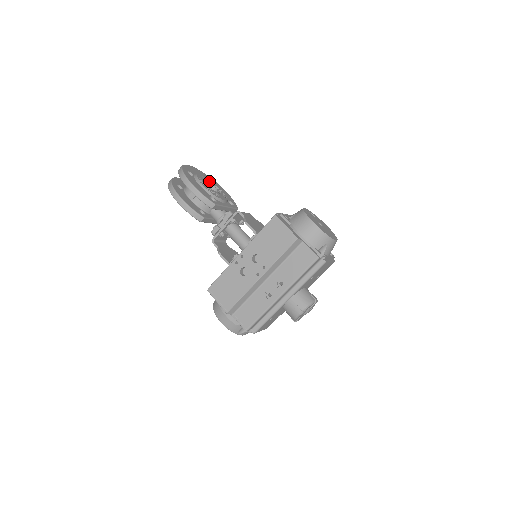
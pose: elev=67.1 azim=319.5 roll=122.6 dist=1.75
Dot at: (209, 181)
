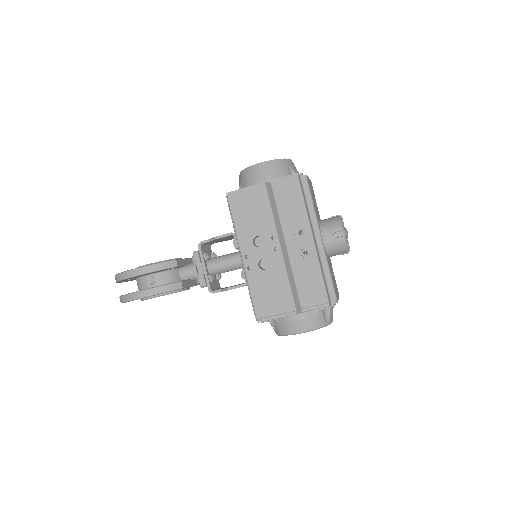
Dot at: occluded
